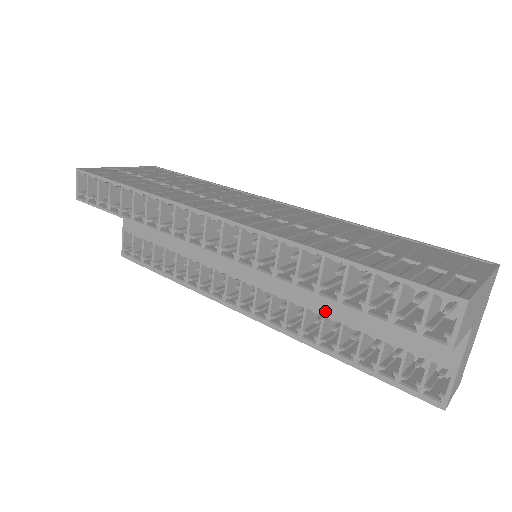
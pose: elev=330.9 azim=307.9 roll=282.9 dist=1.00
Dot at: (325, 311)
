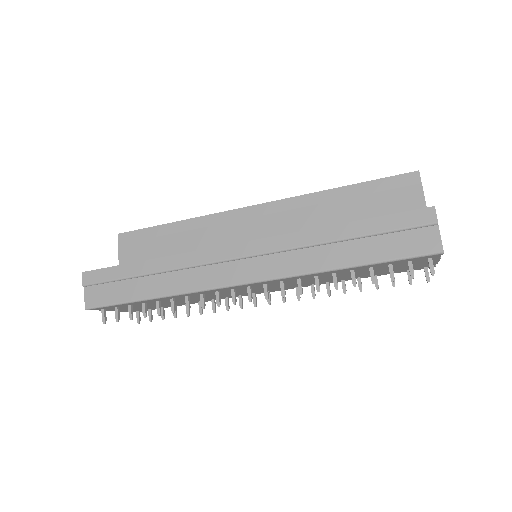
Dot at: occluded
